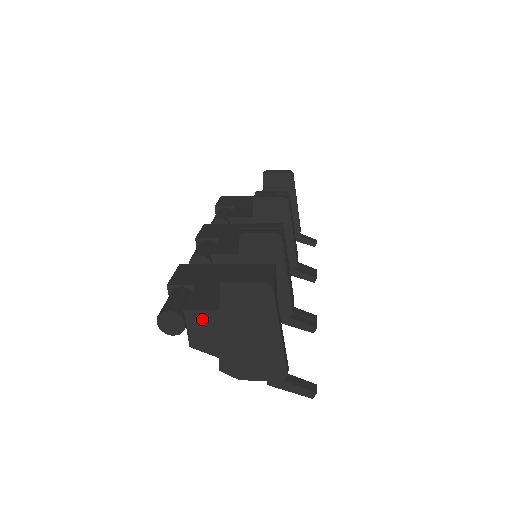
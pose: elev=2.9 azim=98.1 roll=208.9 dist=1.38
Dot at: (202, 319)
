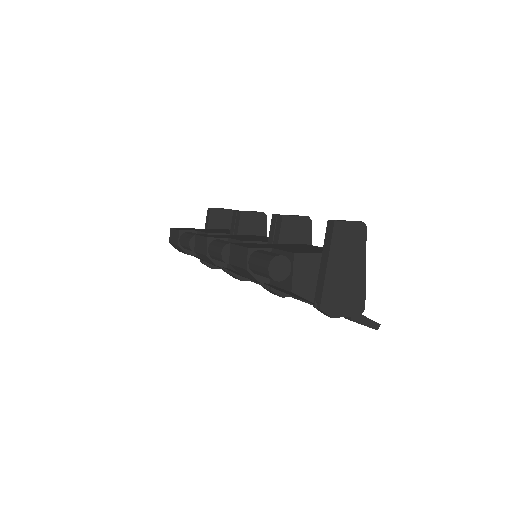
Dot at: (306, 262)
